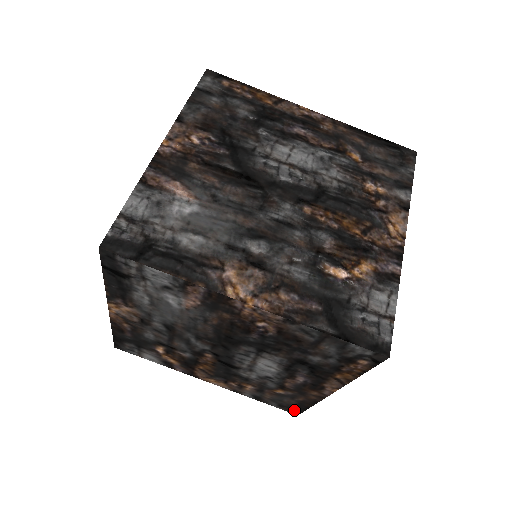
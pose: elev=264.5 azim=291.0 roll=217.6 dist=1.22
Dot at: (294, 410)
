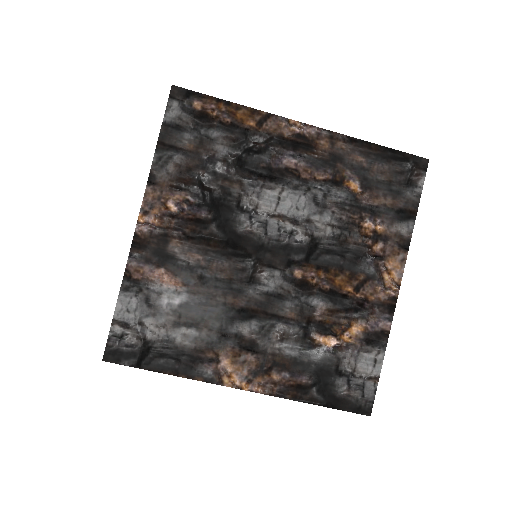
Dot at: occluded
